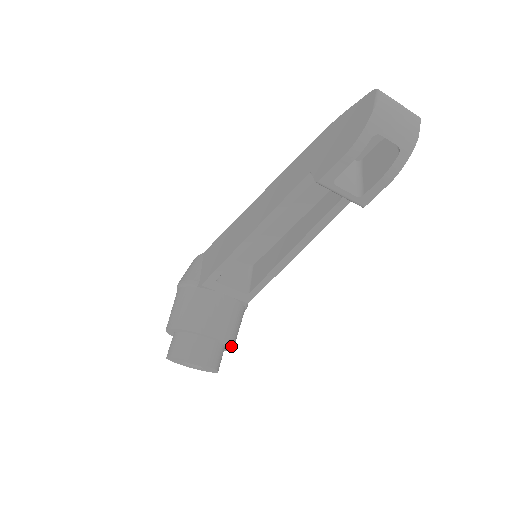
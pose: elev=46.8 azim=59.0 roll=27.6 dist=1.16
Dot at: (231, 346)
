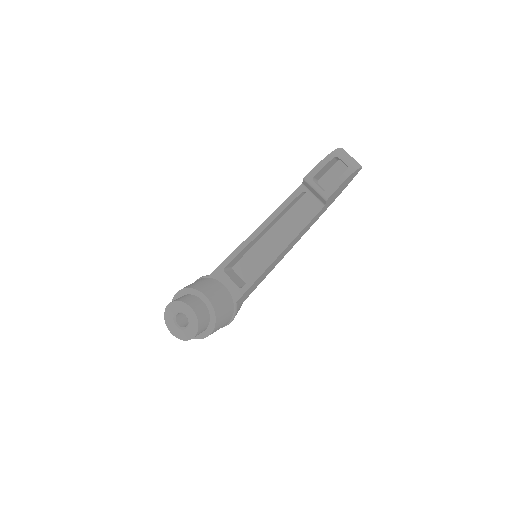
Dot at: (215, 317)
